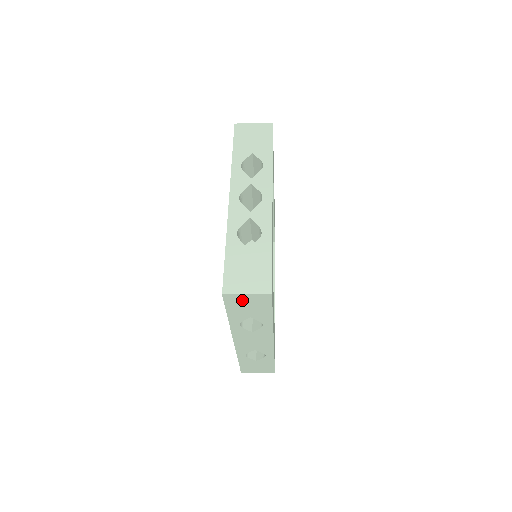
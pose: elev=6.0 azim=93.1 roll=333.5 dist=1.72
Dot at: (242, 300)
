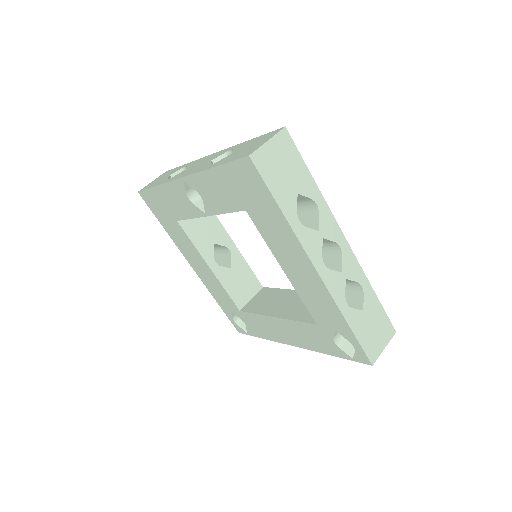
Dot at: occluded
